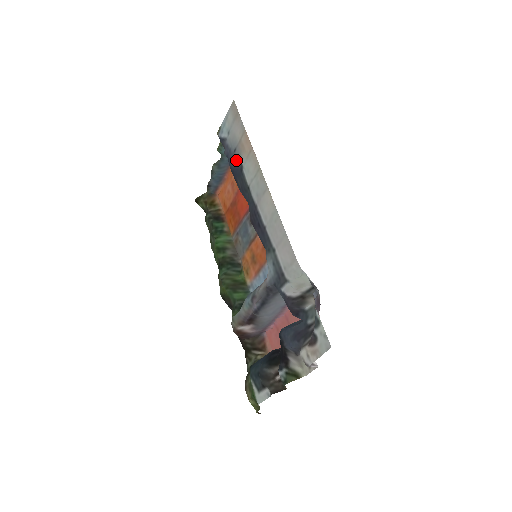
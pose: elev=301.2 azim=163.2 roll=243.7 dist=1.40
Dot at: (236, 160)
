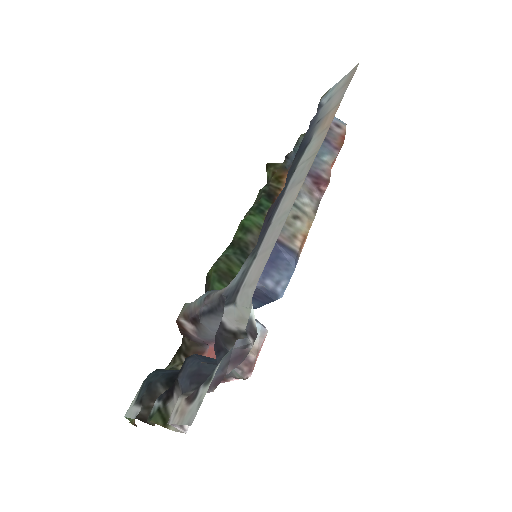
Dot at: (311, 133)
